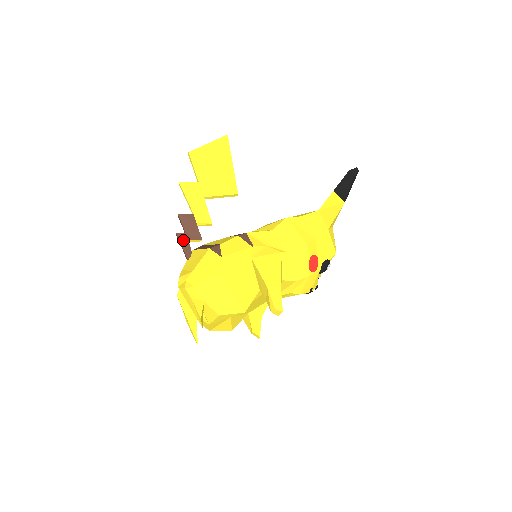
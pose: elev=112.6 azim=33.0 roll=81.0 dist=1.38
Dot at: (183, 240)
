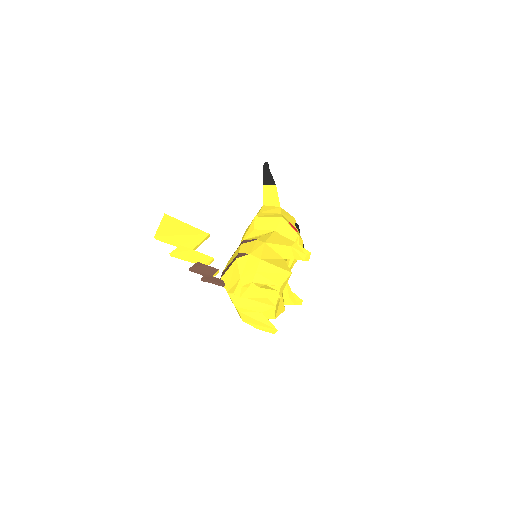
Dot at: (209, 278)
